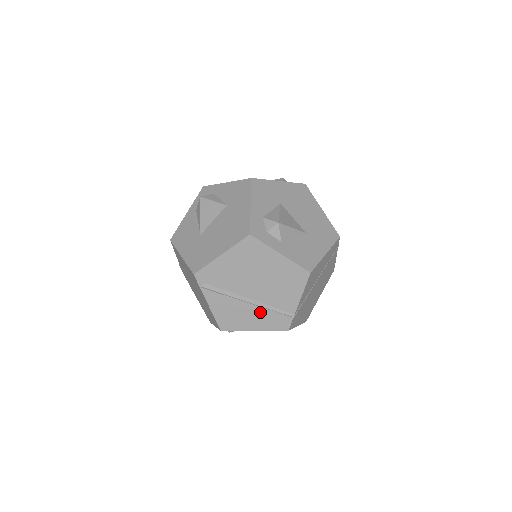
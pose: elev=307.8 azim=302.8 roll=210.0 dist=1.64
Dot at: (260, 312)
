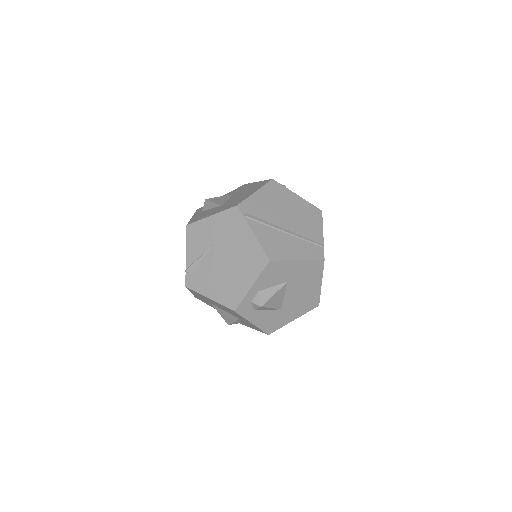
Dot at: (297, 242)
